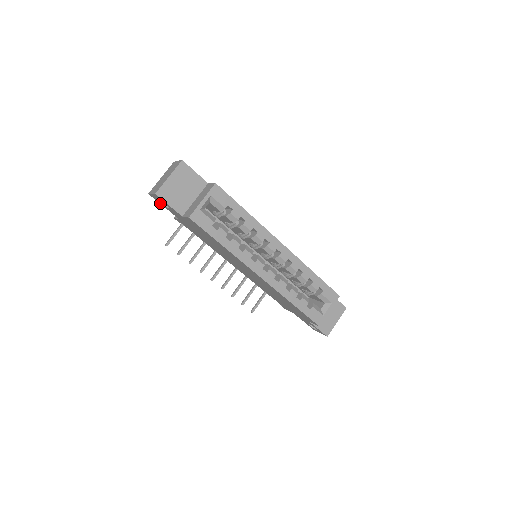
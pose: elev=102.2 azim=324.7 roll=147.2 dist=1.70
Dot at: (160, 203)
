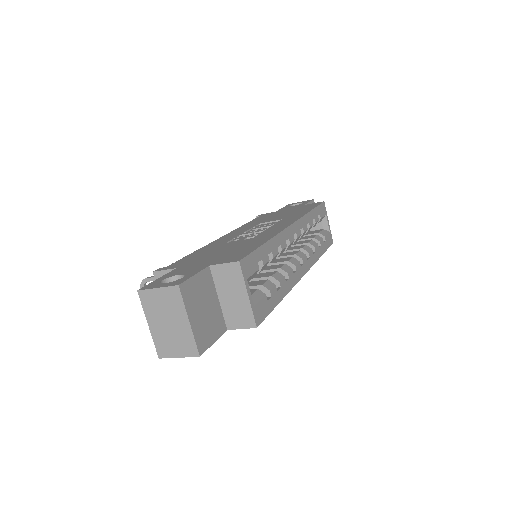
Dot at: occluded
